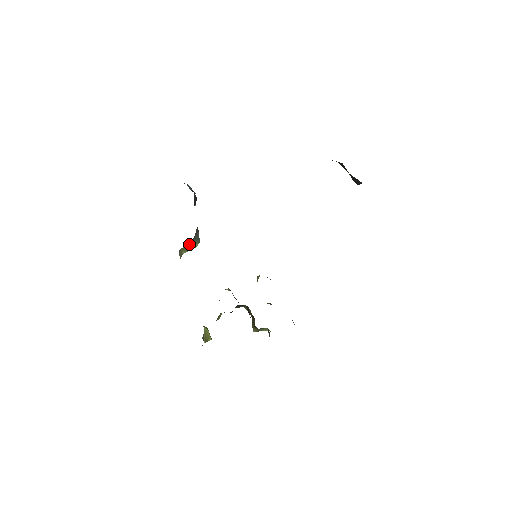
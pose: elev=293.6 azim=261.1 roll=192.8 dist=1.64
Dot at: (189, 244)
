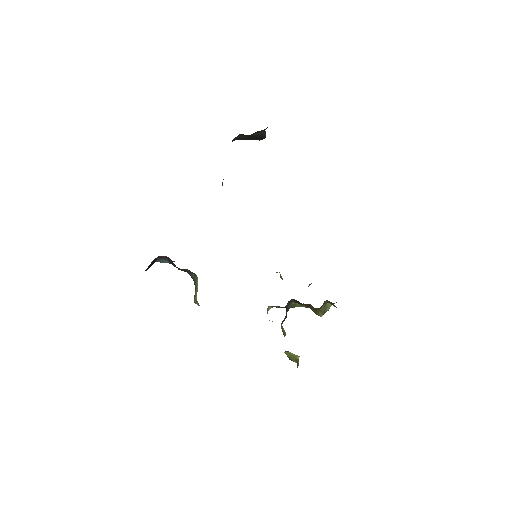
Dot at: (195, 290)
